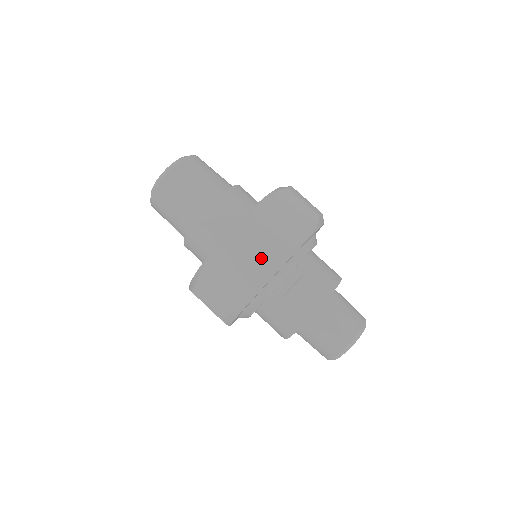
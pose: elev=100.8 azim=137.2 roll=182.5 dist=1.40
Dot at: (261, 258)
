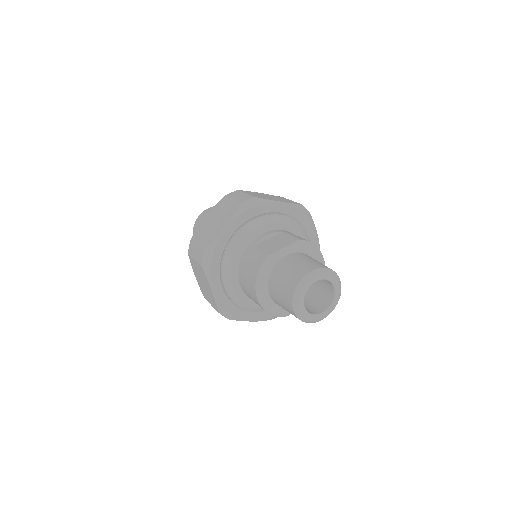
Dot at: (236, 201)
